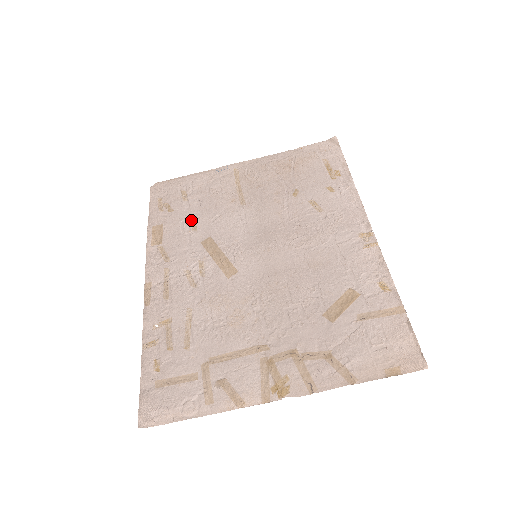
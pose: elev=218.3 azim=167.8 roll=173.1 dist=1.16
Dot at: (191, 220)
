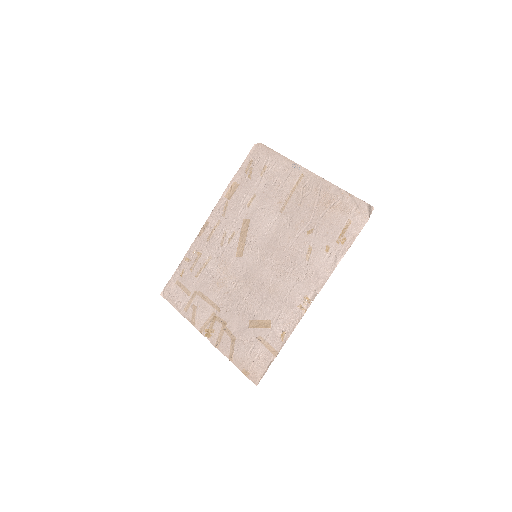
Dot at: (252, 196)
